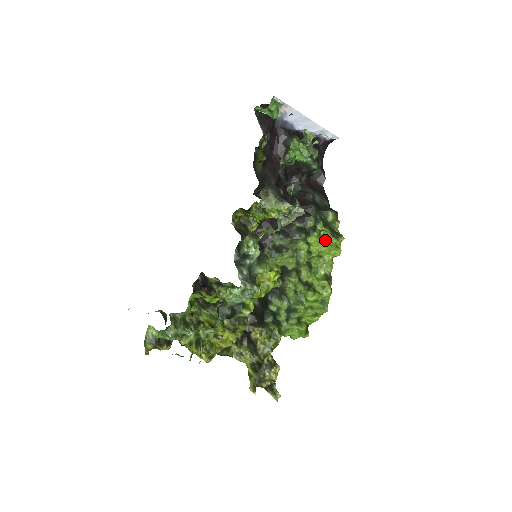
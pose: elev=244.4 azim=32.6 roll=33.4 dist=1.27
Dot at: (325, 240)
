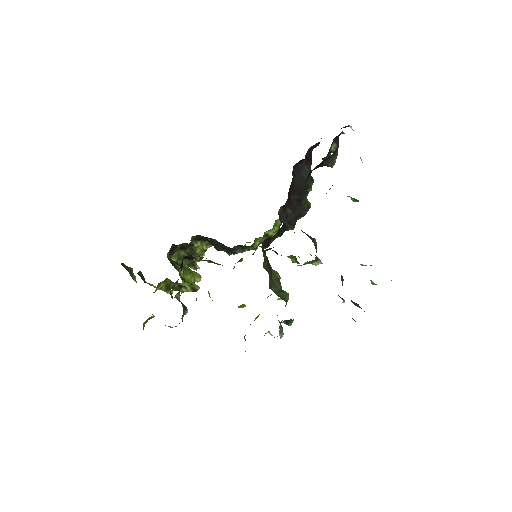
Dot at: occluded
